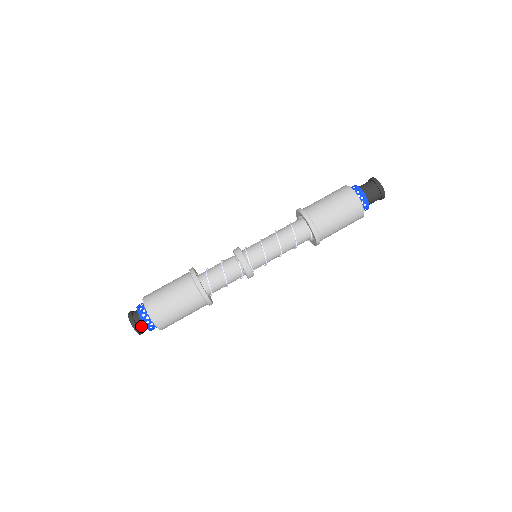
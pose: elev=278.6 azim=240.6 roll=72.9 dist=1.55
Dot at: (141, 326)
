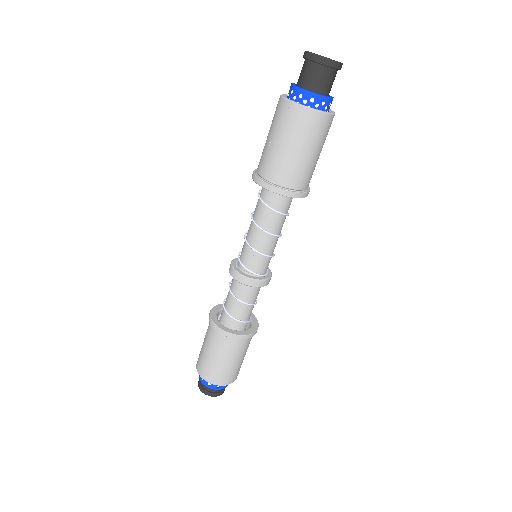
Dot at: occluded
